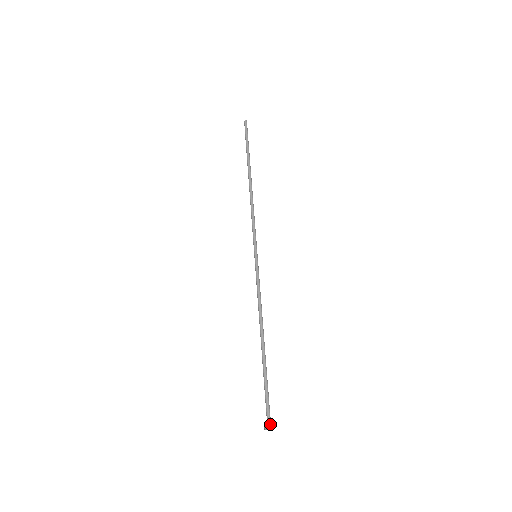
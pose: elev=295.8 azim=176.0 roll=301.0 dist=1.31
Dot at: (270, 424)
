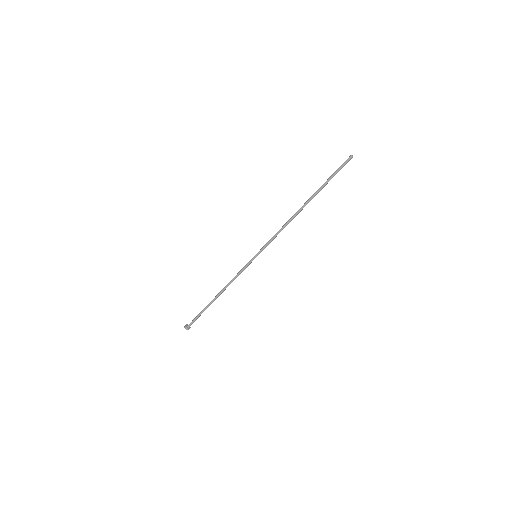
Dot at: occluded
